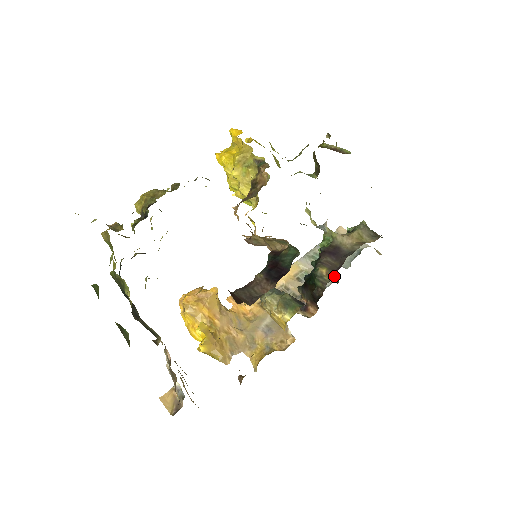
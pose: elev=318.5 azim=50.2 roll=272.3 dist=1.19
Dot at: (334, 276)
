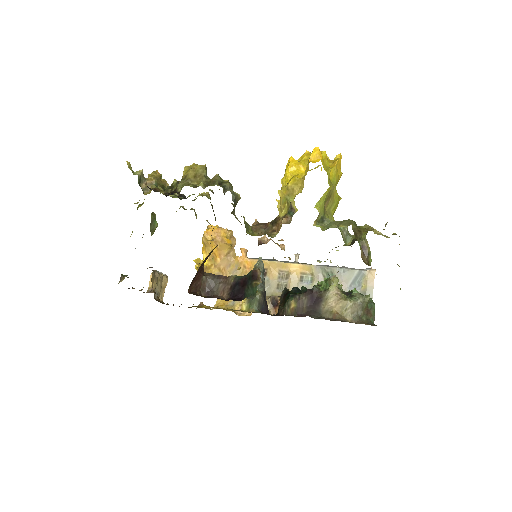
Dot at: occluded
